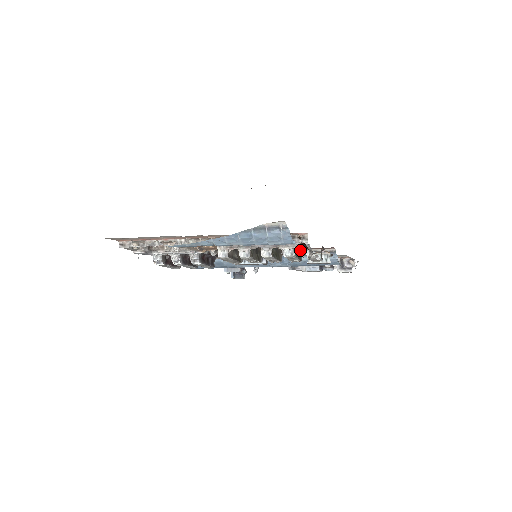
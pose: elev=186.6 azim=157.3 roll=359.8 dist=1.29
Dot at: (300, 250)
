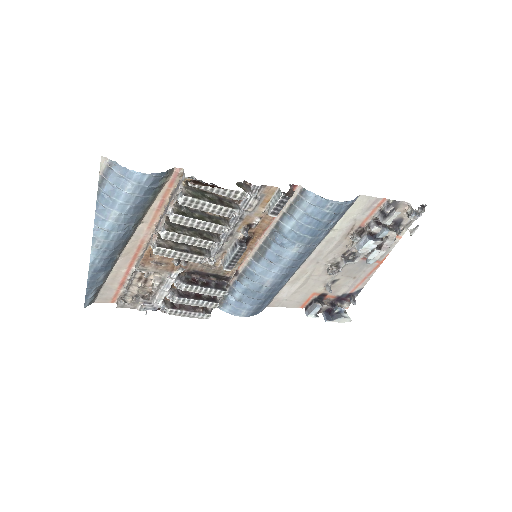
Dot at: (229, 201)
